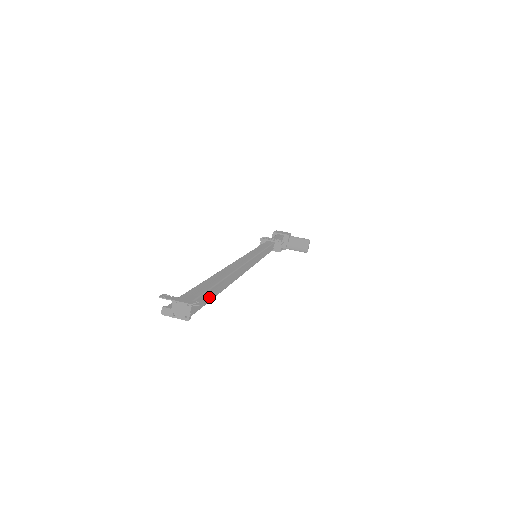
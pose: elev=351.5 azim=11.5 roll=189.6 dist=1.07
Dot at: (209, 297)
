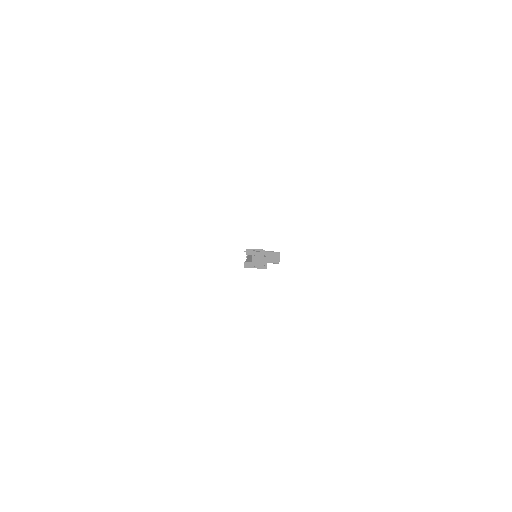
Dot at: occluded
